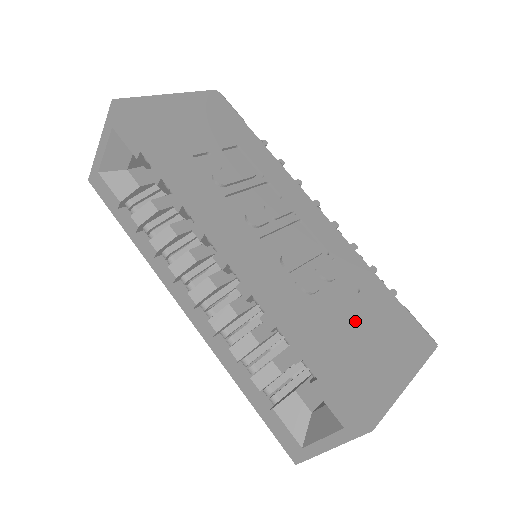
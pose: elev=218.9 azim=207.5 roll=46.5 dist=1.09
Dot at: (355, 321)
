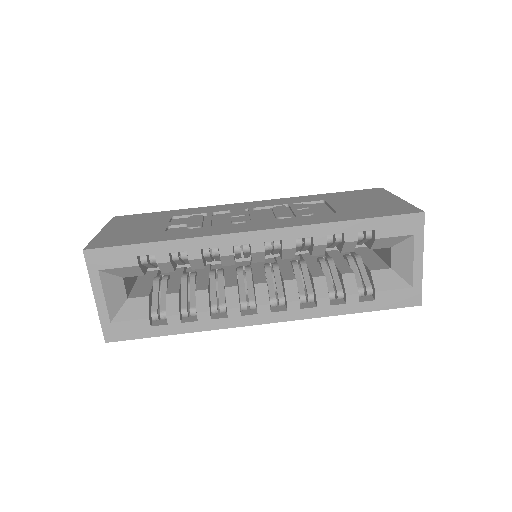
Dot at: (345, 205)
